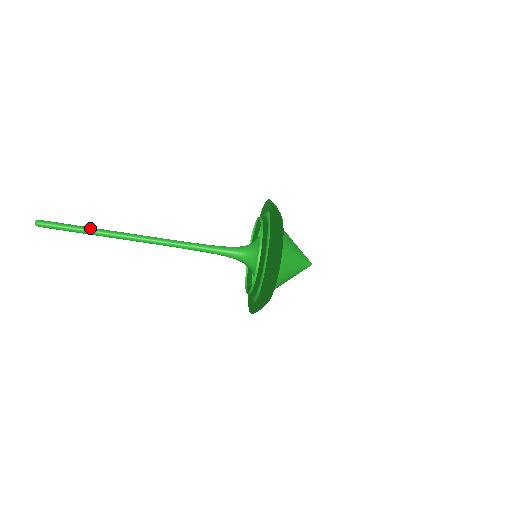
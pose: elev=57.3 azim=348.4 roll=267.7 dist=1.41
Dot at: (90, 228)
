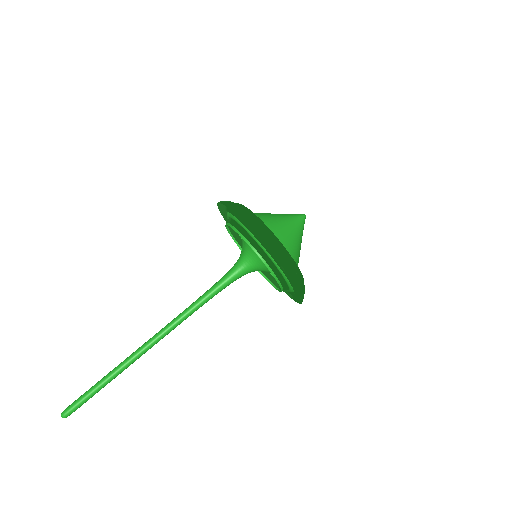
Dot at: (107, 374)
